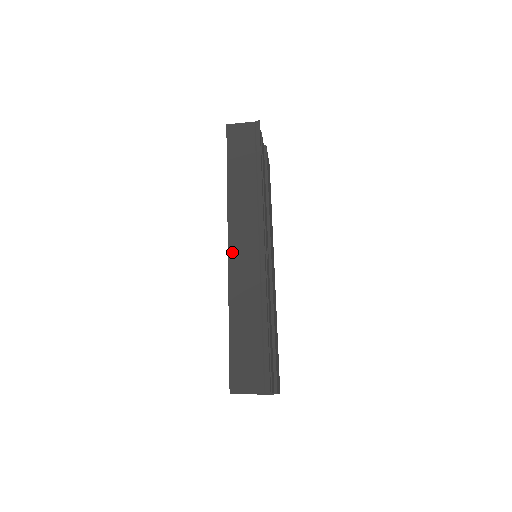
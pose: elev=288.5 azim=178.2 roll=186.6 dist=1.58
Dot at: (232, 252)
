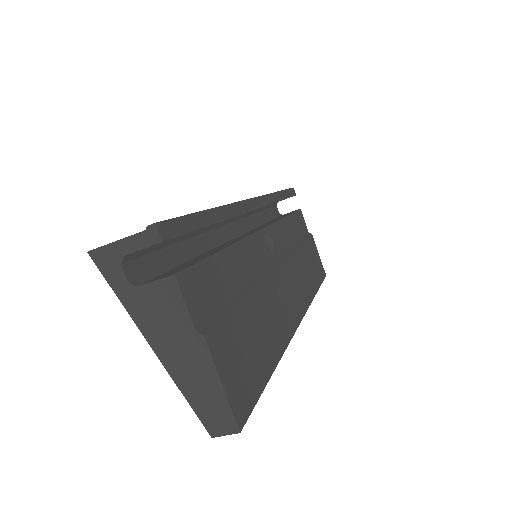
Dot at: occluded
